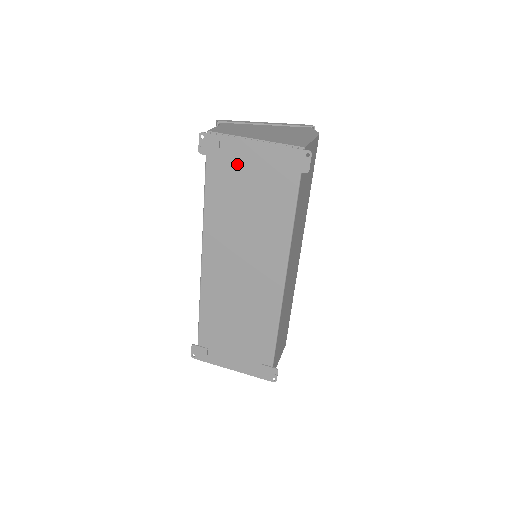
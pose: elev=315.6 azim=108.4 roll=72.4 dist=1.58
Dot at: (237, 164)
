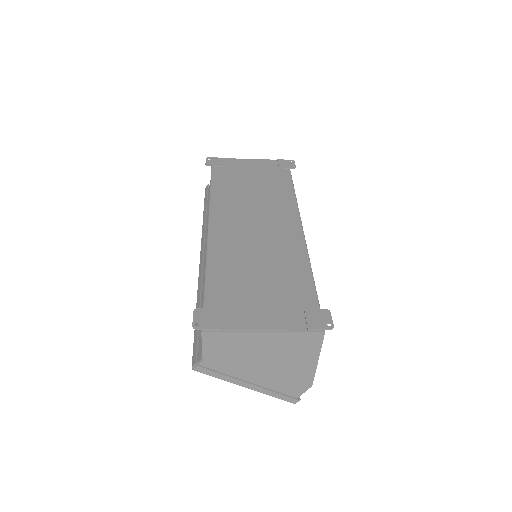
Dot at: (239, 169)
